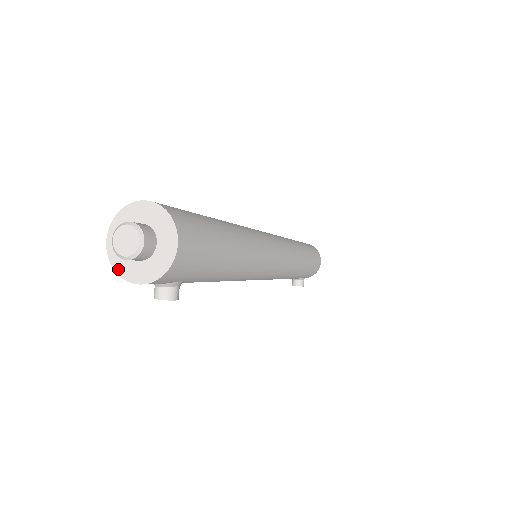
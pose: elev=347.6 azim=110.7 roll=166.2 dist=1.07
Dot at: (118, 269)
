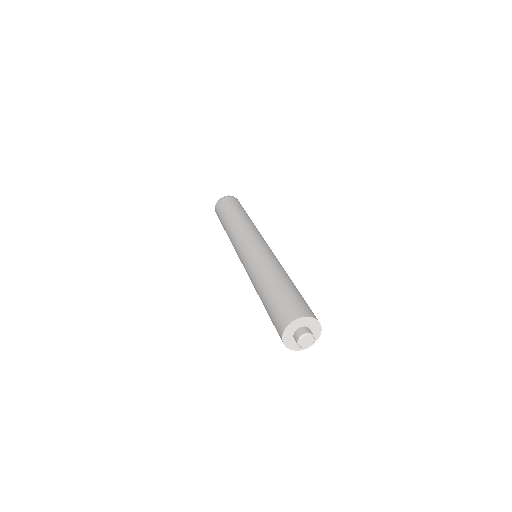
Dot at: (291, 348)
